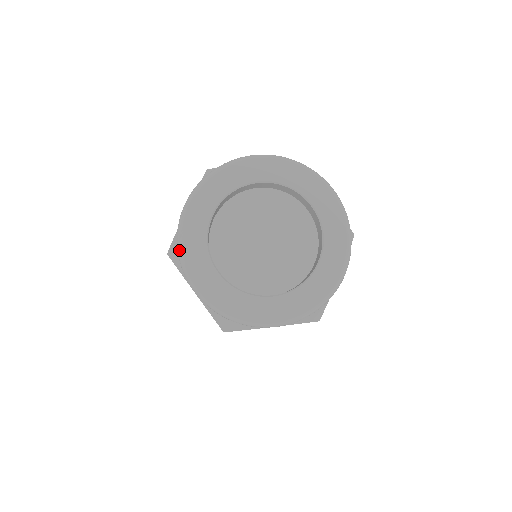
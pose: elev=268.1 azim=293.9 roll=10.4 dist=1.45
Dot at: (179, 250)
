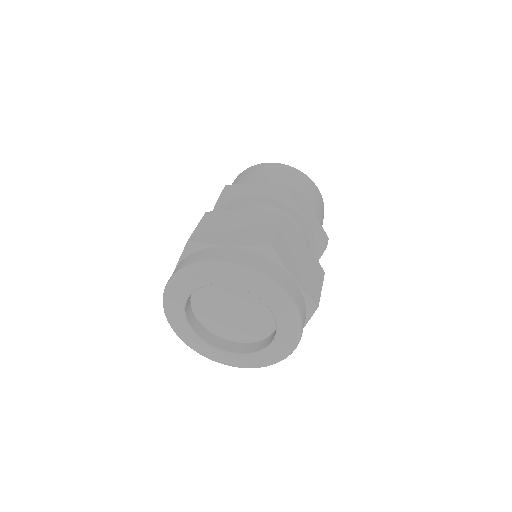
Dot at: (166, 316)
